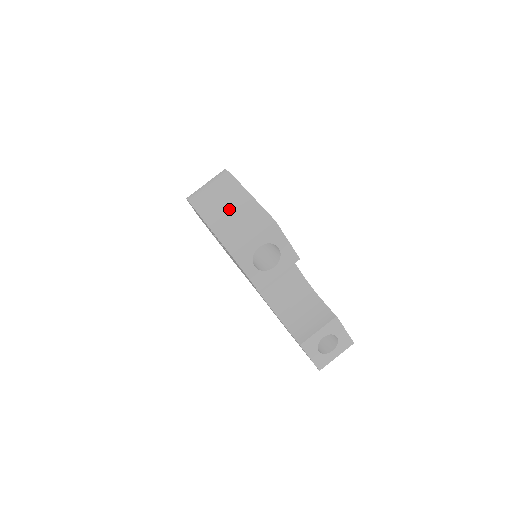
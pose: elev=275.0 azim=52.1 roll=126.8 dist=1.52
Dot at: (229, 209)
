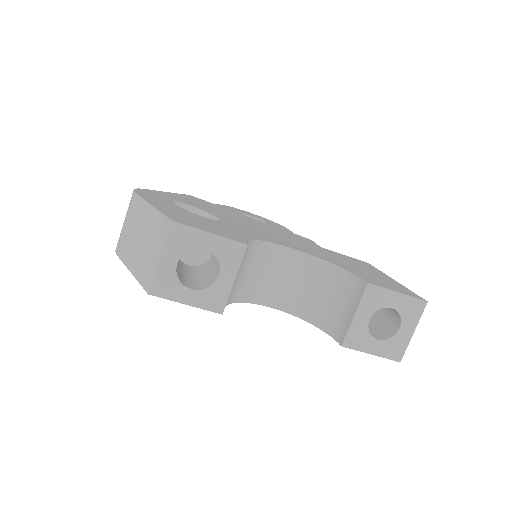
Dot at: (138, 236)
